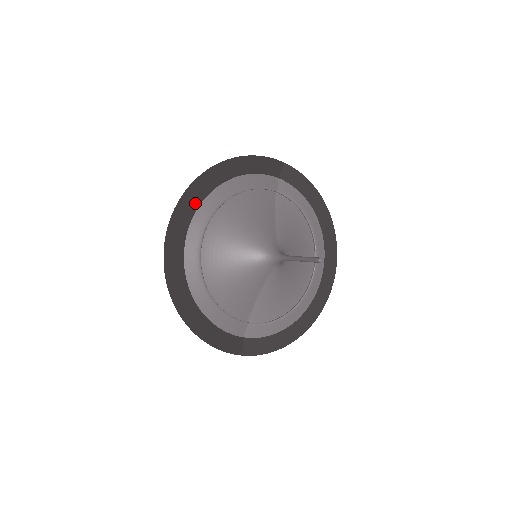
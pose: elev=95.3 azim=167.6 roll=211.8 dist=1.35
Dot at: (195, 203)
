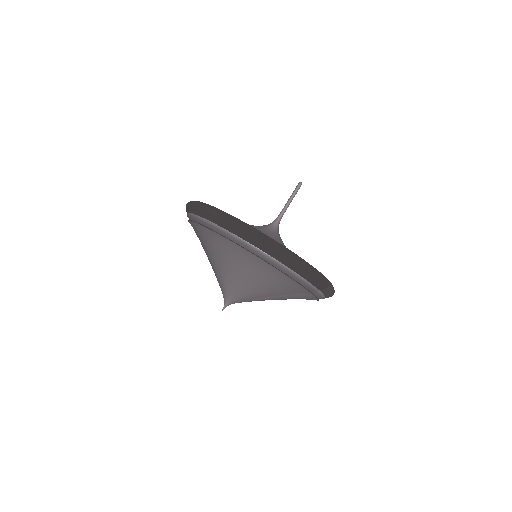
Dot at: occluded
